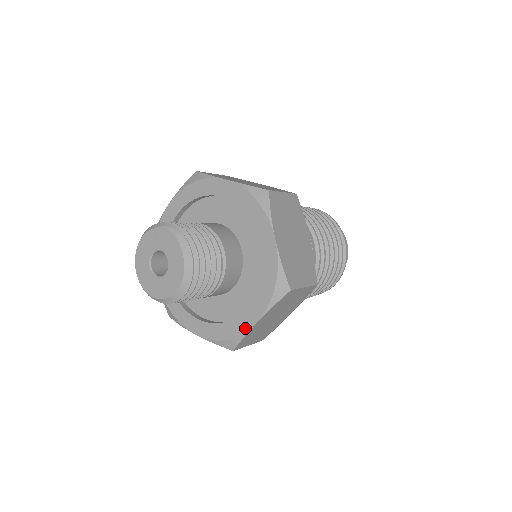
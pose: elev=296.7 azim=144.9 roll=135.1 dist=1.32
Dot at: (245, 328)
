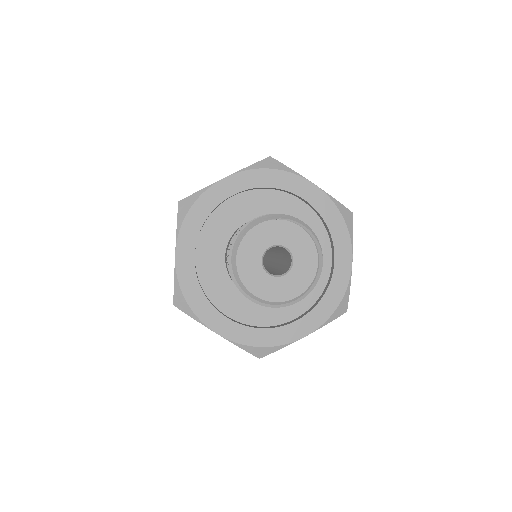
Dot at: (290, 339)
